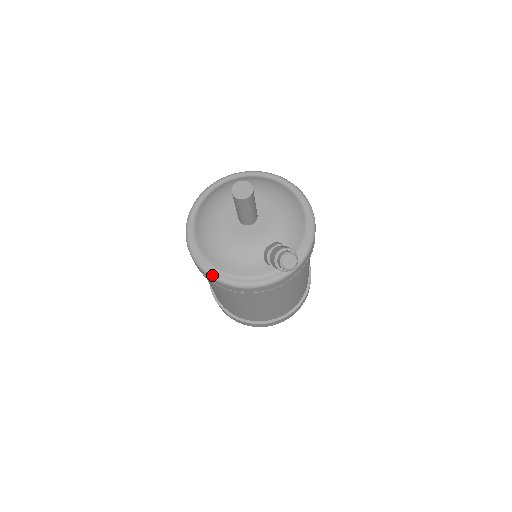
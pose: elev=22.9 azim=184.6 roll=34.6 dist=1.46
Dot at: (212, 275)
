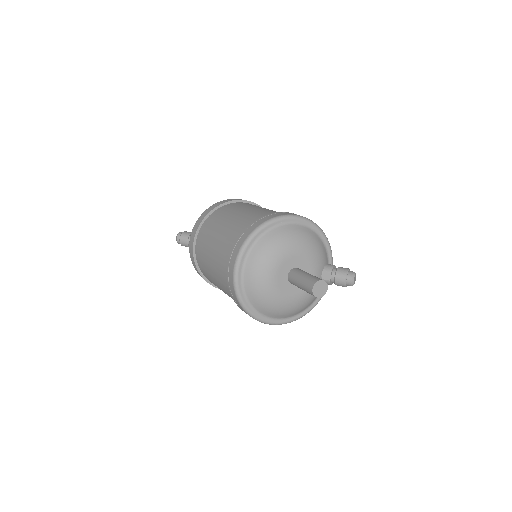
Dot at: (297, 319)
